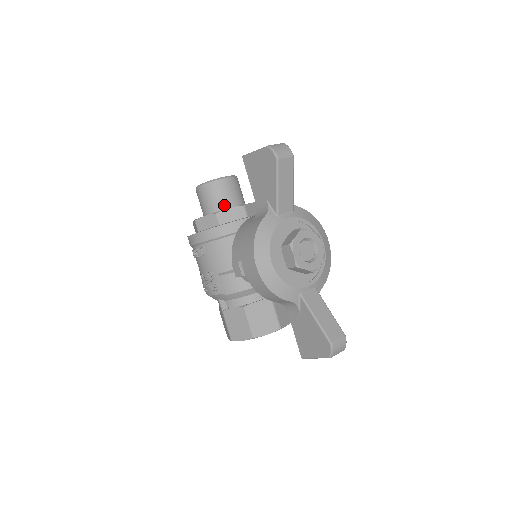
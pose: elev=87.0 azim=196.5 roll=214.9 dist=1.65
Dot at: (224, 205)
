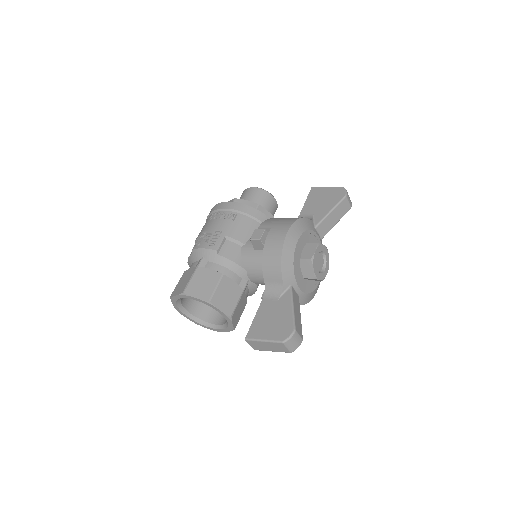
Dot at: occluded
